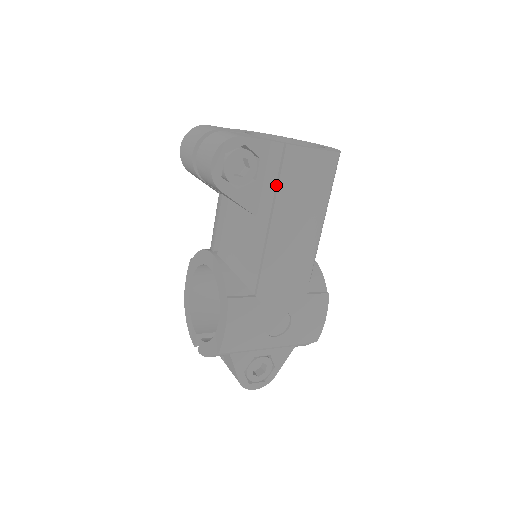
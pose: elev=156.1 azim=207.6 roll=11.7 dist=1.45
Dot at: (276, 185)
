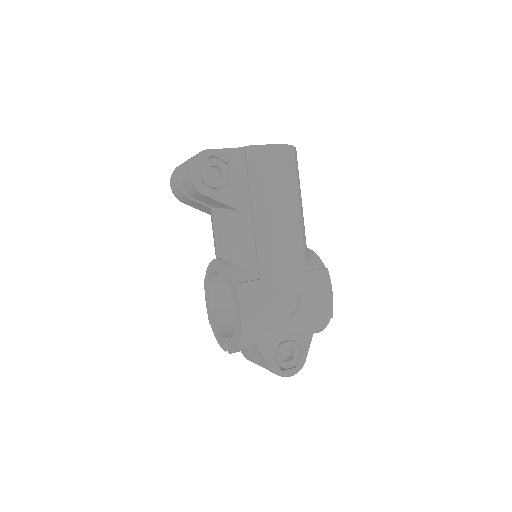
Dot at: (248, 180)
